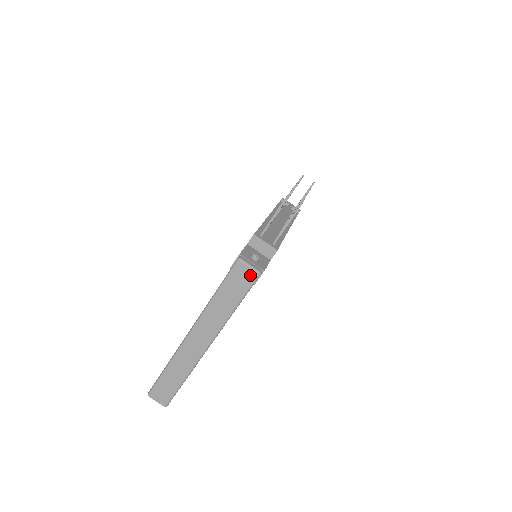
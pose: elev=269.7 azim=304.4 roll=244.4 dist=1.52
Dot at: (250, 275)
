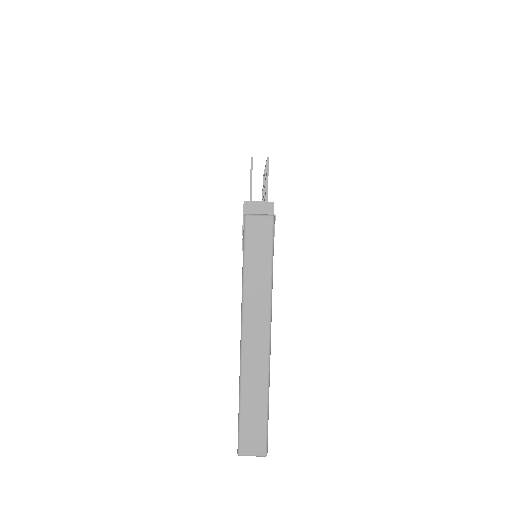
Dot at: (265, 224)
